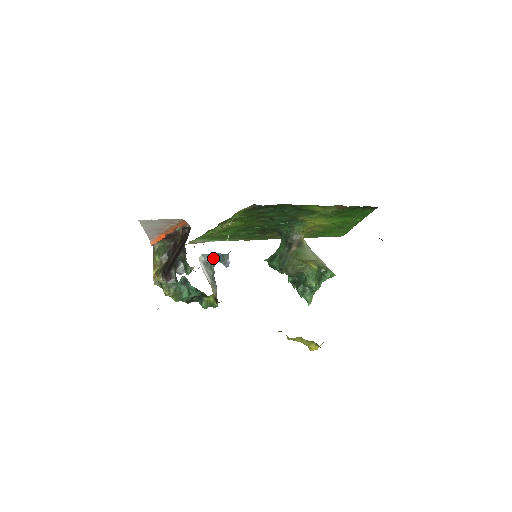
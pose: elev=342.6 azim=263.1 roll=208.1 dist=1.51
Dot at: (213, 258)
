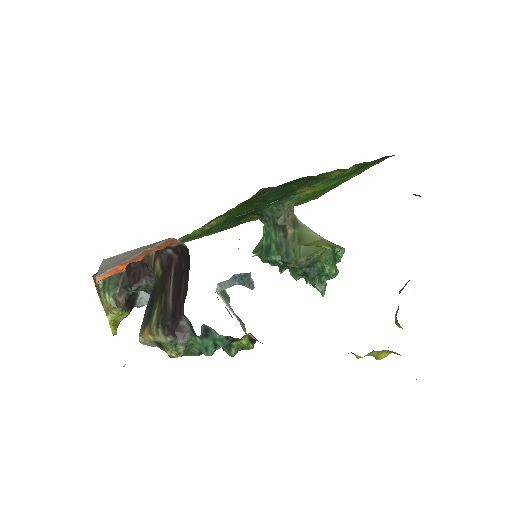
Dot at: (232, 283)
